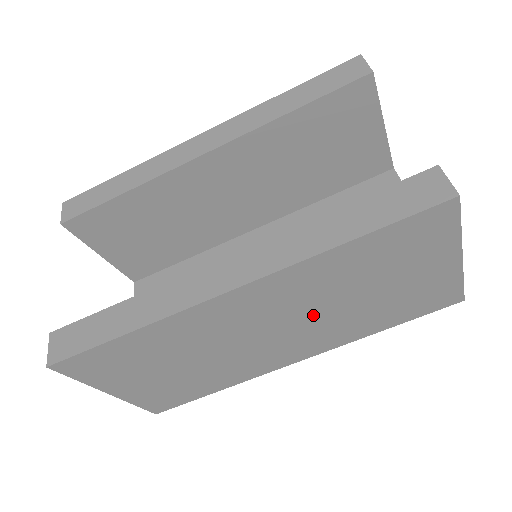
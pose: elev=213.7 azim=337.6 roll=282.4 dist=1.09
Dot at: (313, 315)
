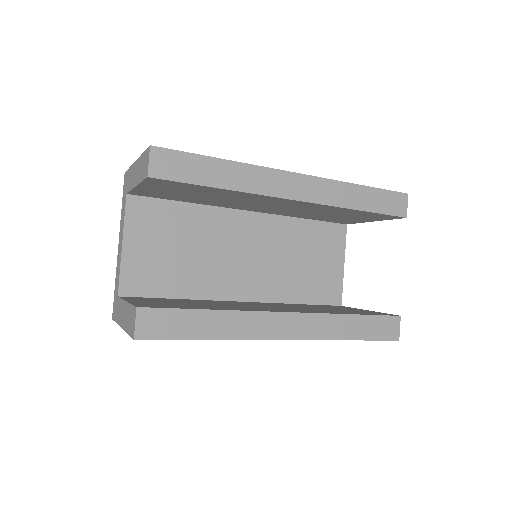
Dot at: occluded
